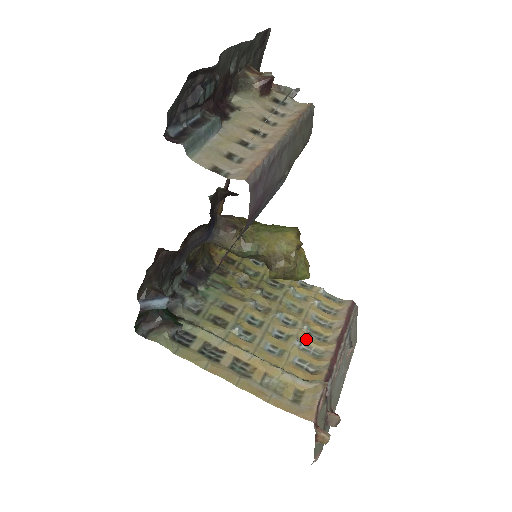
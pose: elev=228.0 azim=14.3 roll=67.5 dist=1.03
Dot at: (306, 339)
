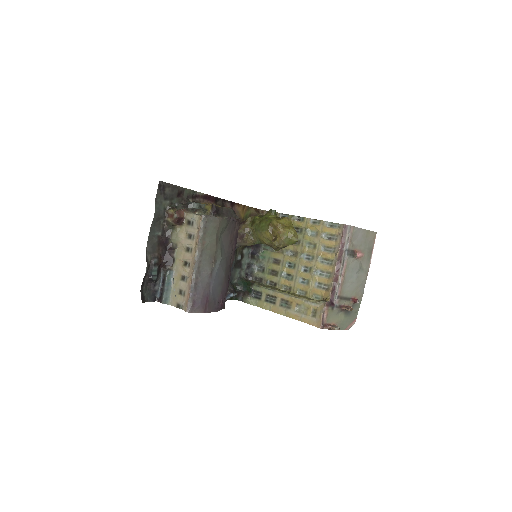
Dot at: (320, 268)
